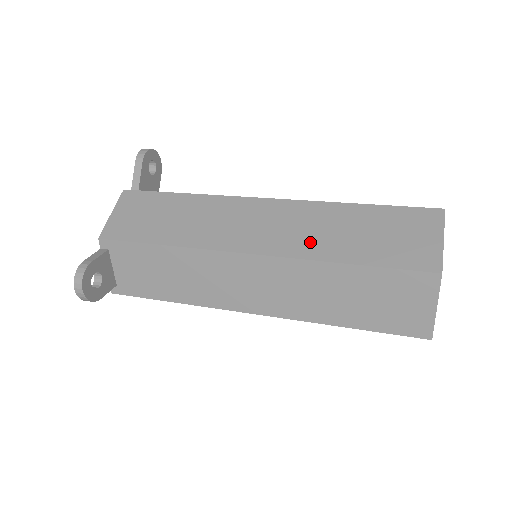
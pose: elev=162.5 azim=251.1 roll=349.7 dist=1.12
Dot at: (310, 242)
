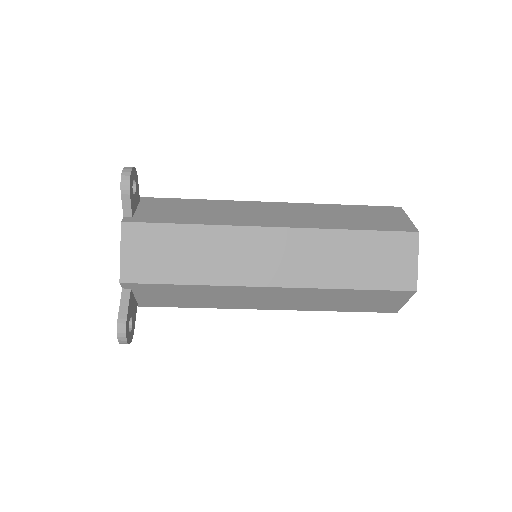
Dot at: occluded
